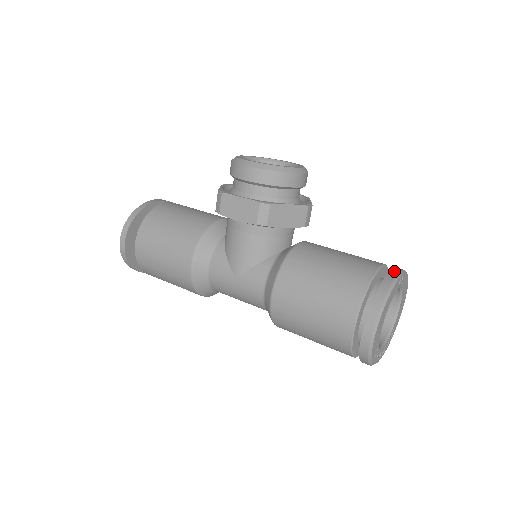
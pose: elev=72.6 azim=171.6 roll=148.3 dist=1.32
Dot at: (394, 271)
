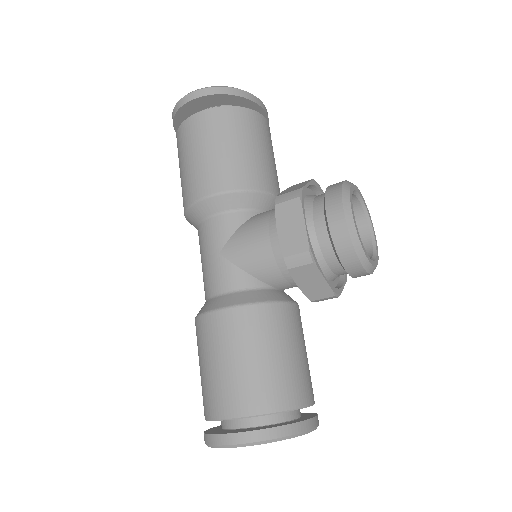
Dot at: (311, 423)
